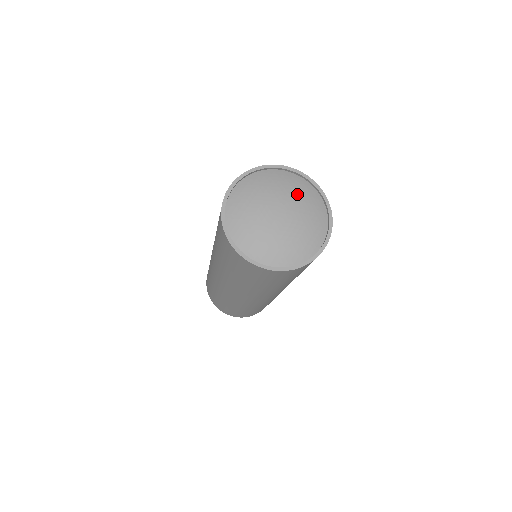
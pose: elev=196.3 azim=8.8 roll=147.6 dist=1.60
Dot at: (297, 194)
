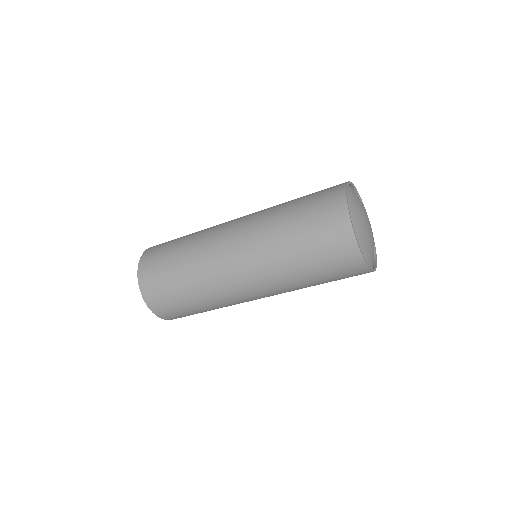
Dot at: occluded
